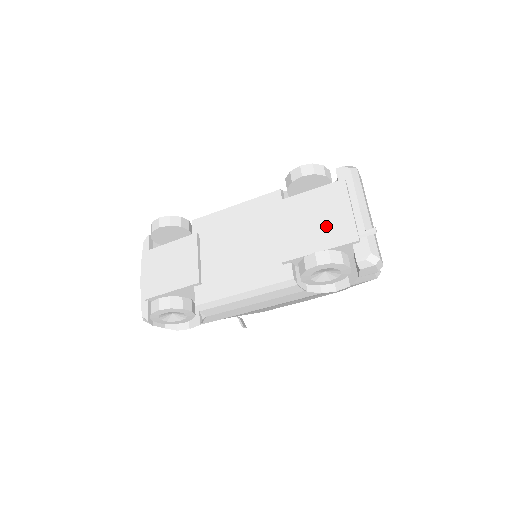
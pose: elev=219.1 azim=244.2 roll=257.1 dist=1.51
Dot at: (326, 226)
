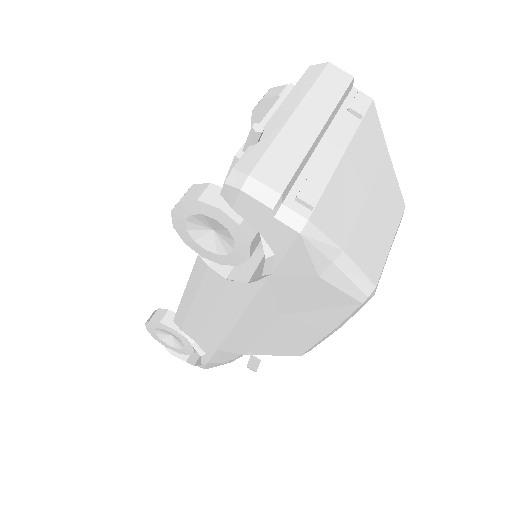
Dot at: occluded
